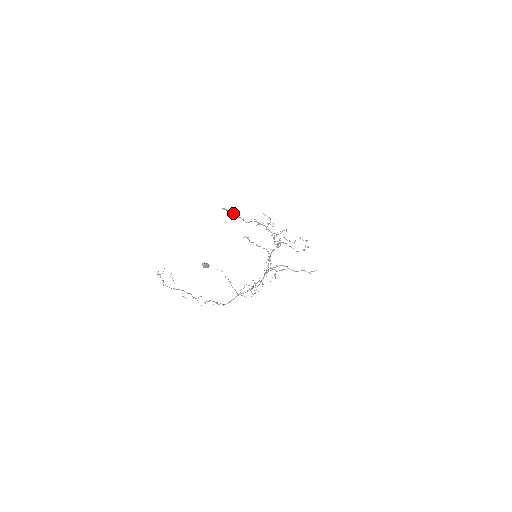
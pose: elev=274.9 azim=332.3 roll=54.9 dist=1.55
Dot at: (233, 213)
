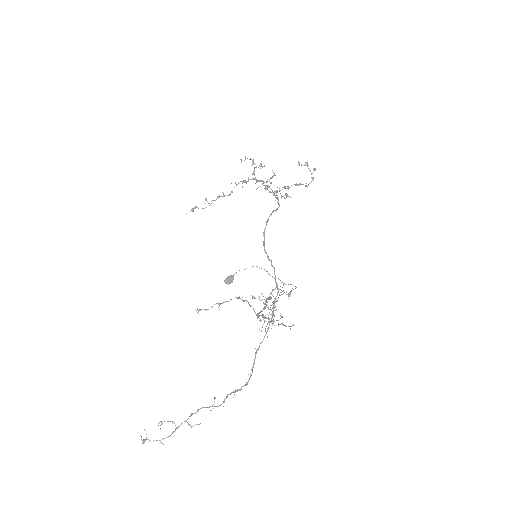
Dot at: occluded
